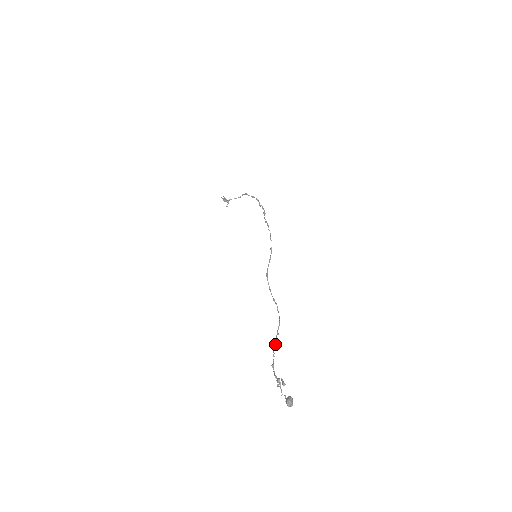
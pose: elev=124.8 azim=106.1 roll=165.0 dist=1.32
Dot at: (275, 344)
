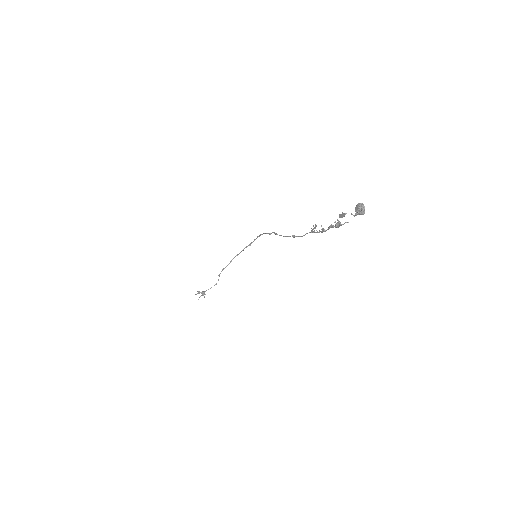
Dot at: (315, 224)
